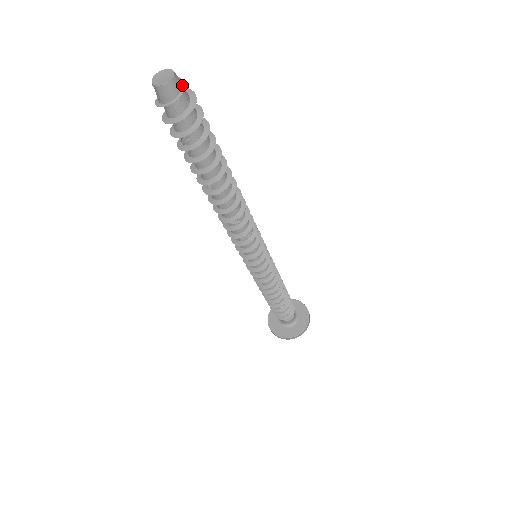
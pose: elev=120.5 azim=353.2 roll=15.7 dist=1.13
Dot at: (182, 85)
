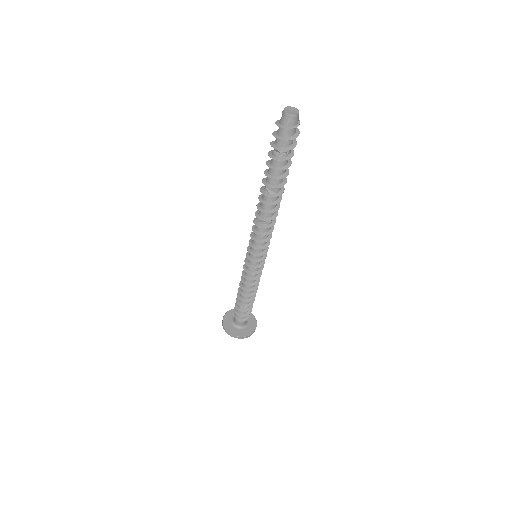
Dot at: occluded
